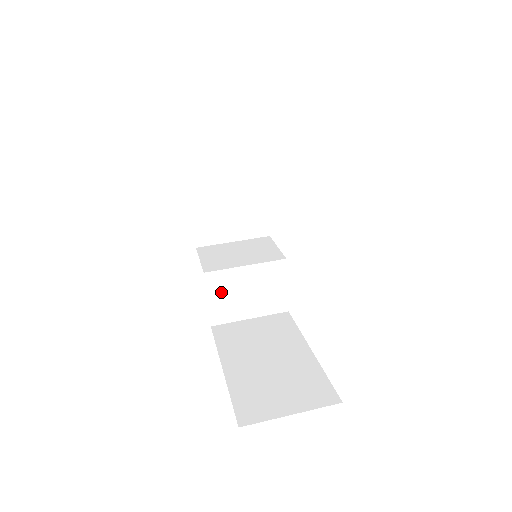
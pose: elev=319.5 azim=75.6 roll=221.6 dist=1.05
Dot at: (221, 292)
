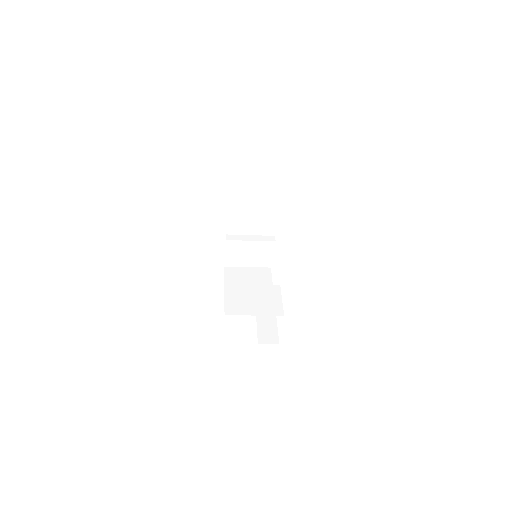
Dot at: (235, 296)
